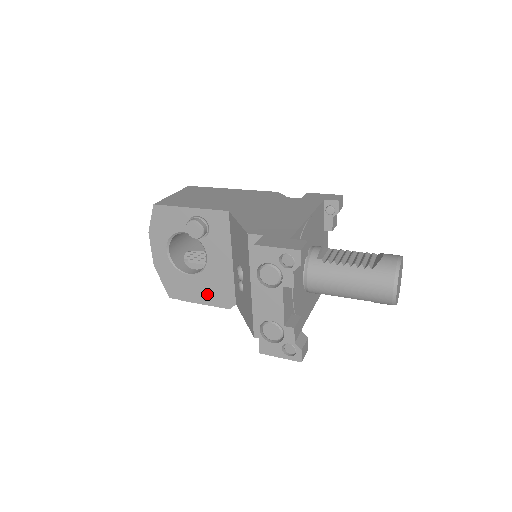
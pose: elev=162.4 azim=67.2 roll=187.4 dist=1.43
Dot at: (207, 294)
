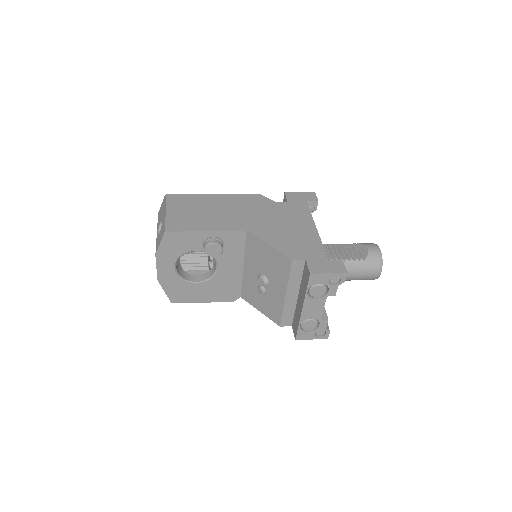
Dot at: (213, 294)
